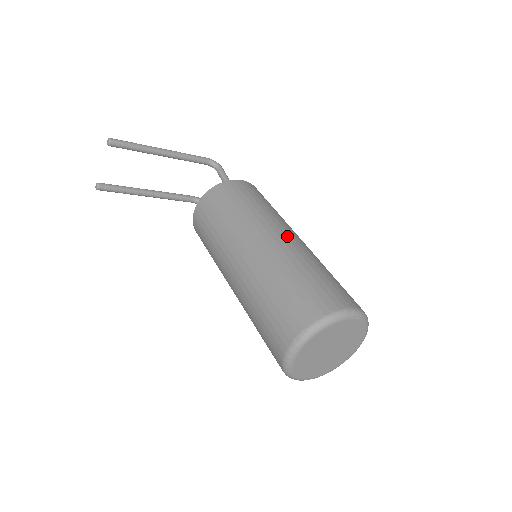
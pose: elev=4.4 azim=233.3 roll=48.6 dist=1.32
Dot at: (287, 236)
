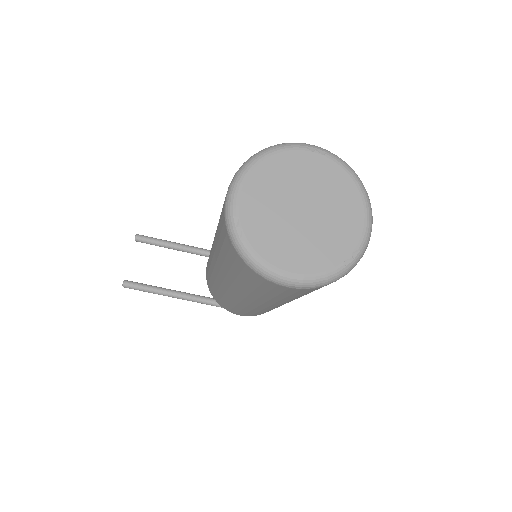
Dot at: occluded
